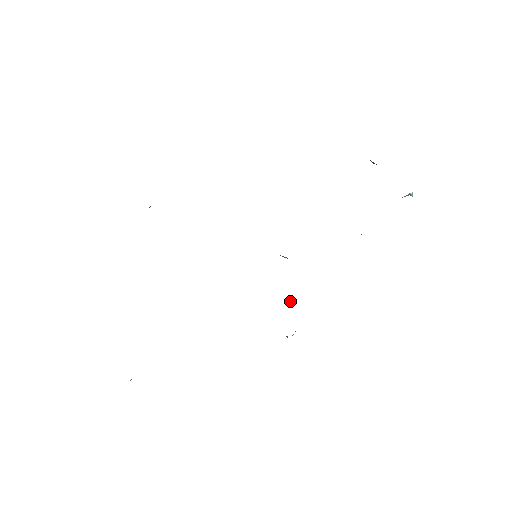
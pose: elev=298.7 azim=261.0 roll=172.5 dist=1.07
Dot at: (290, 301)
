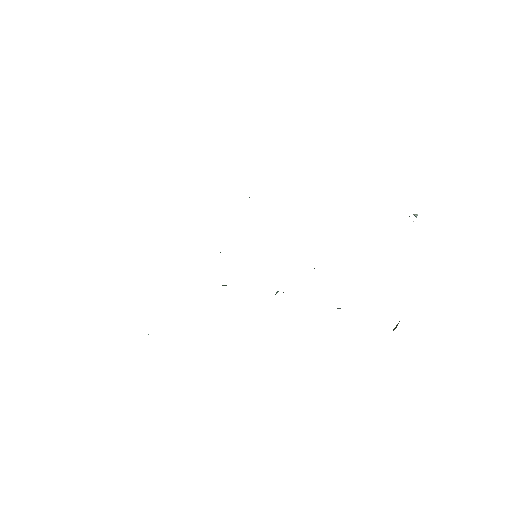
Dot at: occluded
